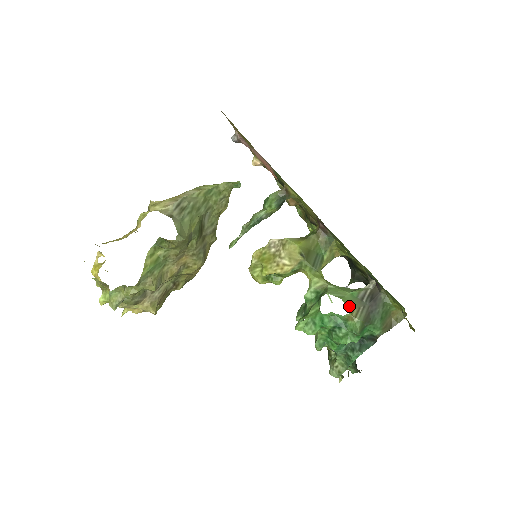
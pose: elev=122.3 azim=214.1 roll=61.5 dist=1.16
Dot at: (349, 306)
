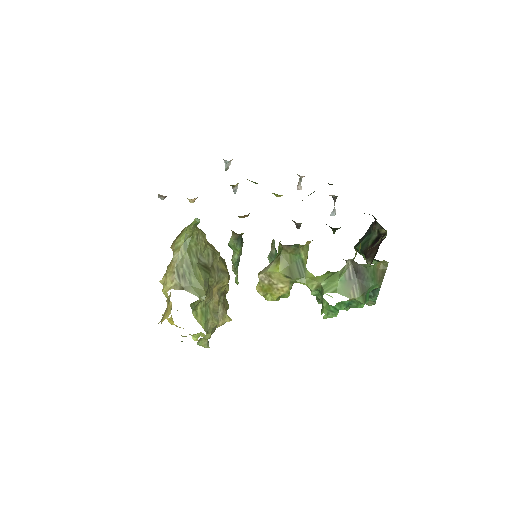
Dot at: (345, 293)
